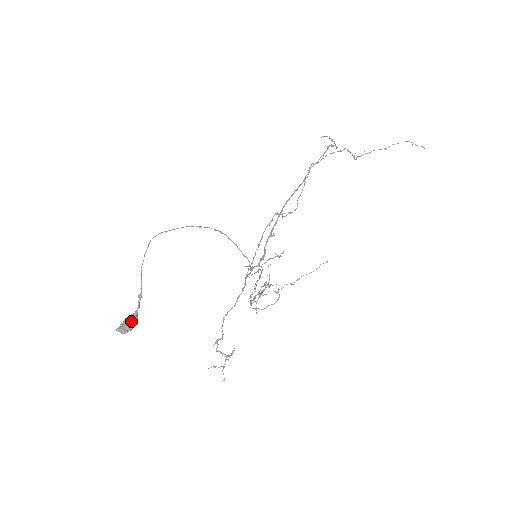
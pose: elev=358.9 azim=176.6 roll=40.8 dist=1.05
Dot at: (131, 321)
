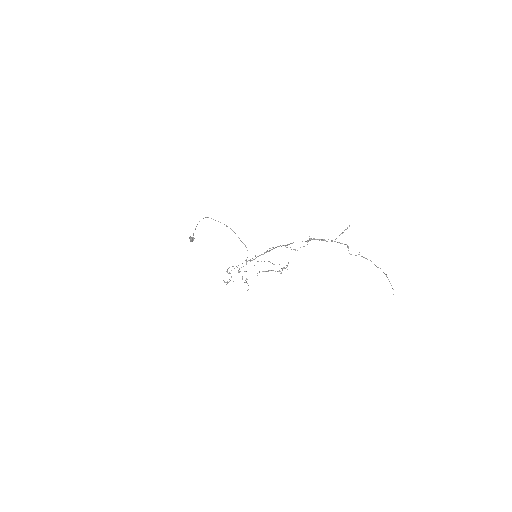
Dot at: (190, 239)
